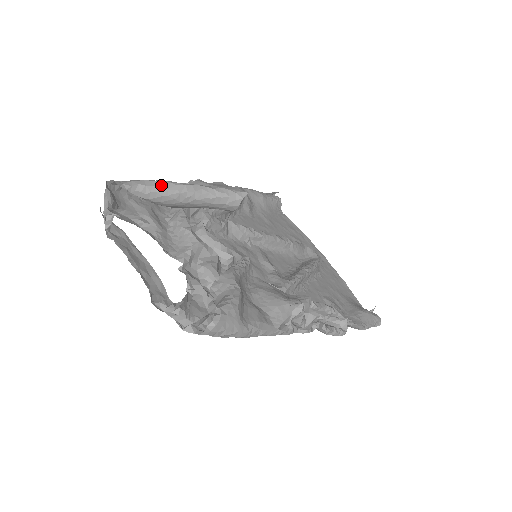
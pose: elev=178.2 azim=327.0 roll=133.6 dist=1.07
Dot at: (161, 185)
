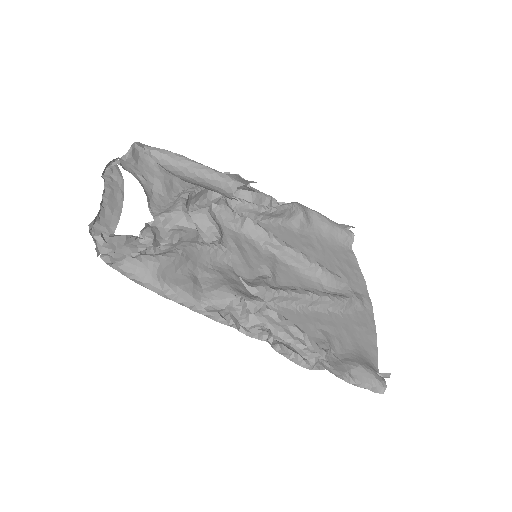
Dot at: (174, 156)
